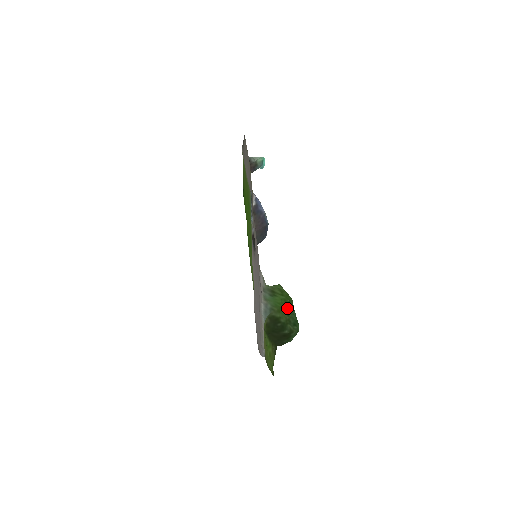
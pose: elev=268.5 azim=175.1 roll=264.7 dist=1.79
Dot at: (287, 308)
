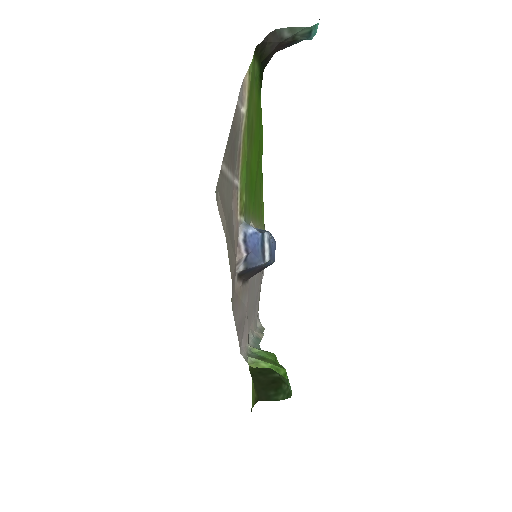
Dot at: occluded
